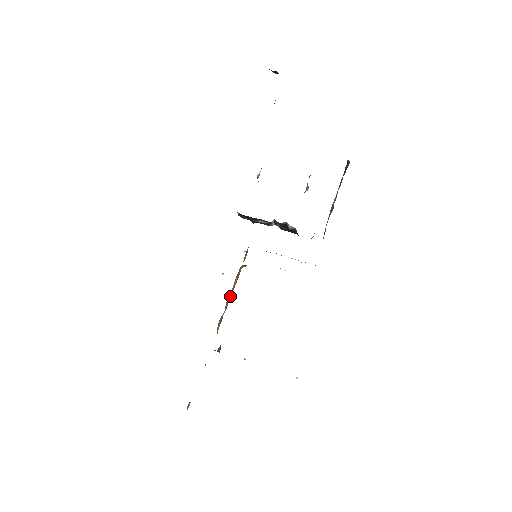
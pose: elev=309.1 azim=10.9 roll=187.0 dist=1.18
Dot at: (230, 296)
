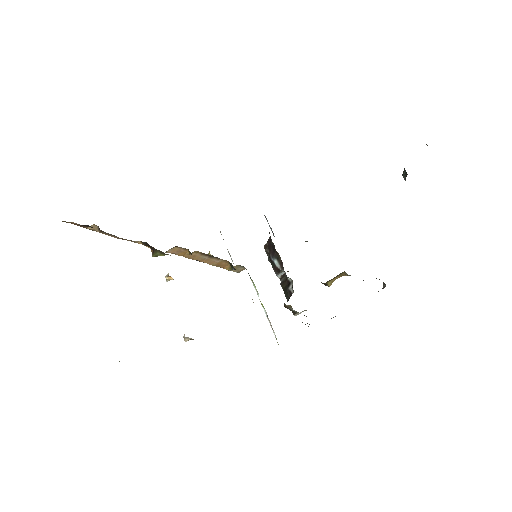
Dot at: (201, 259)
